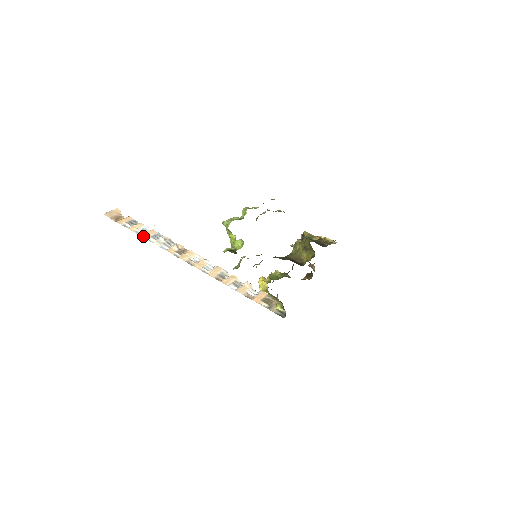
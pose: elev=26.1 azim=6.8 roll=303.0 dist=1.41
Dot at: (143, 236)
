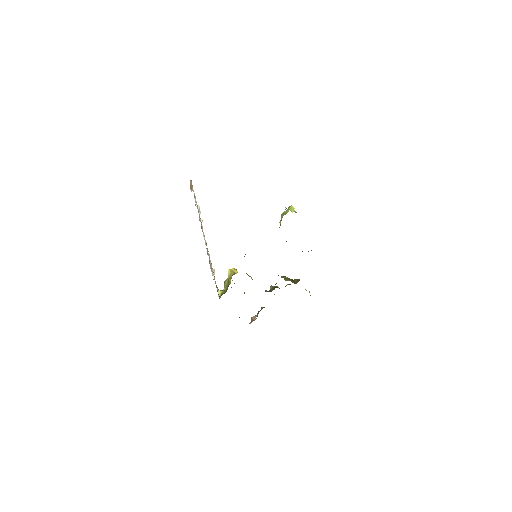
Dot at: occluded
